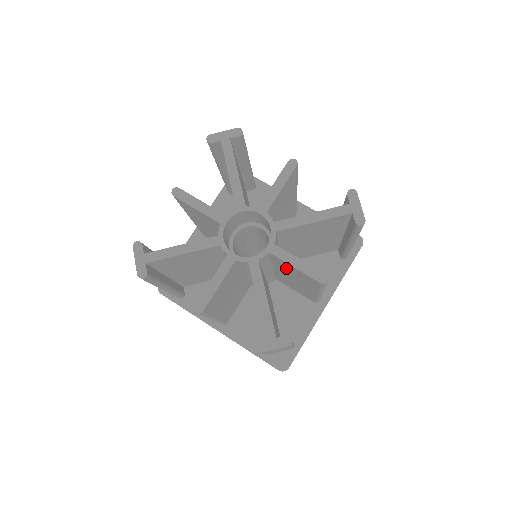
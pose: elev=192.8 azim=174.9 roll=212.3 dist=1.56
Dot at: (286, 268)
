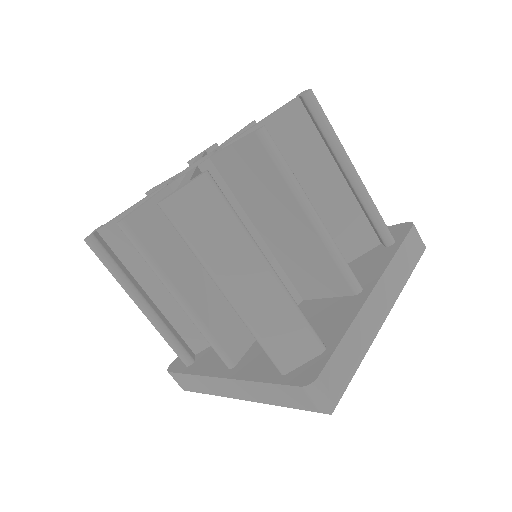
Dot at: (243, 181)
